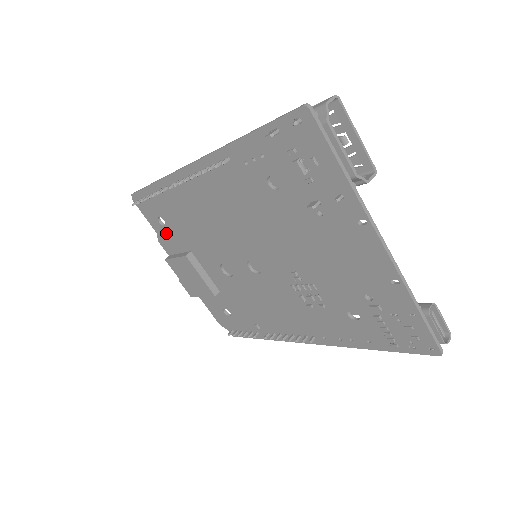
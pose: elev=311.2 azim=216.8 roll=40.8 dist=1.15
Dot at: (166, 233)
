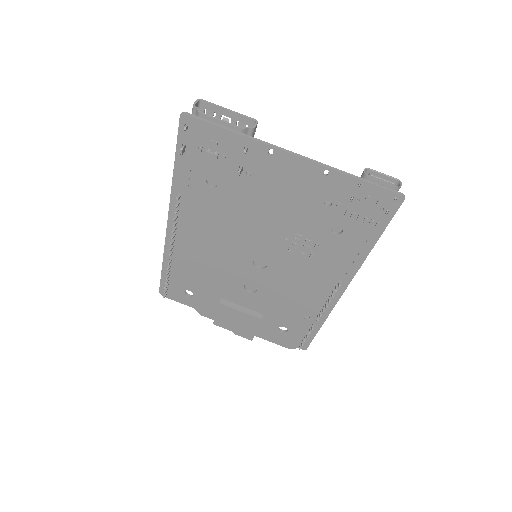
Dot at: (198, 301)
